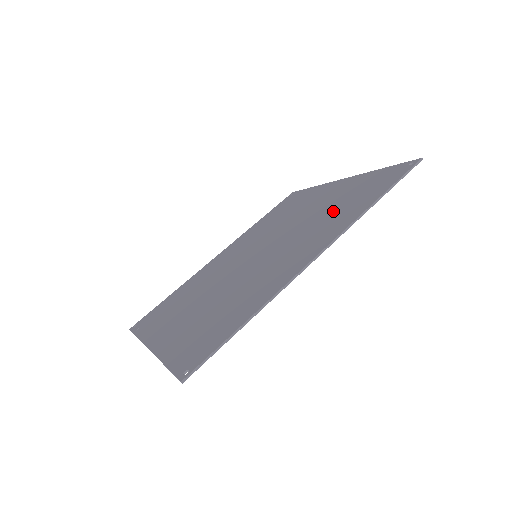
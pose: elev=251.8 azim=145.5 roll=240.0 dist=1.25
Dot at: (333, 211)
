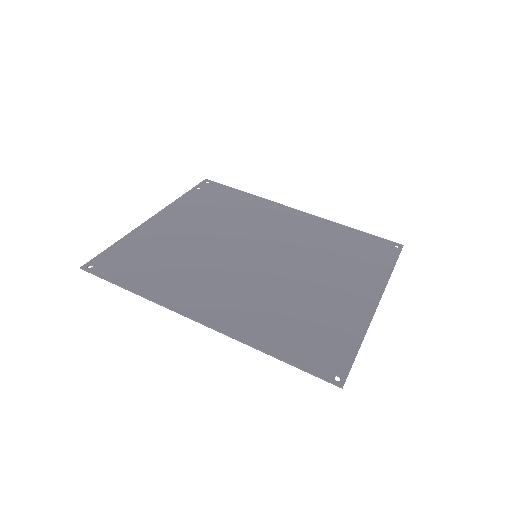
Dot at: (288, 312)
